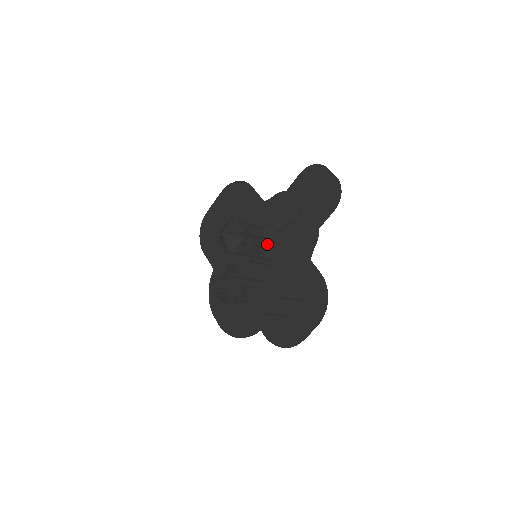
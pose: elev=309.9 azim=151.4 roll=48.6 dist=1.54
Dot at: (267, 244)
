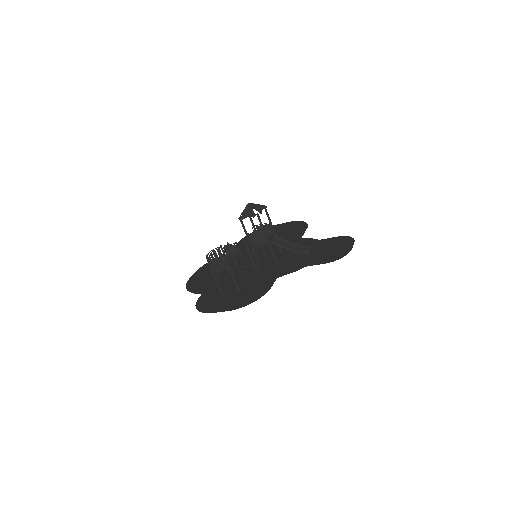
Dot at: (271, 257)
